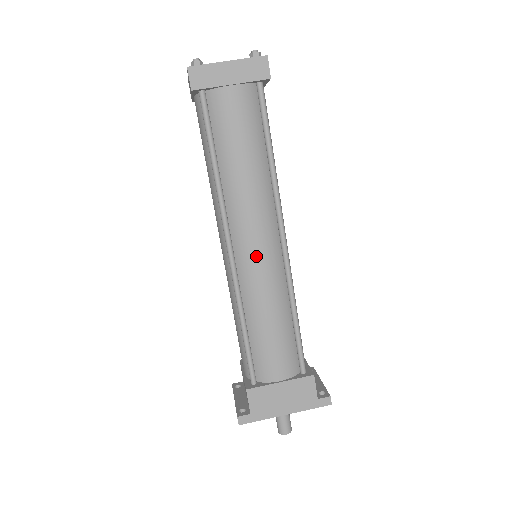
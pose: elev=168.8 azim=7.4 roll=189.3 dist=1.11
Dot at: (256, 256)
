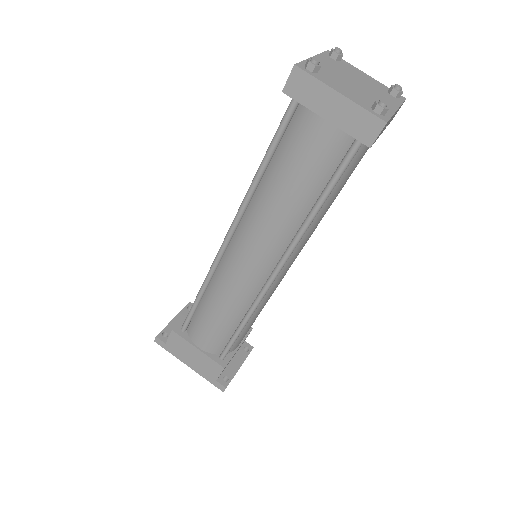
Dot at: (240, 267)
